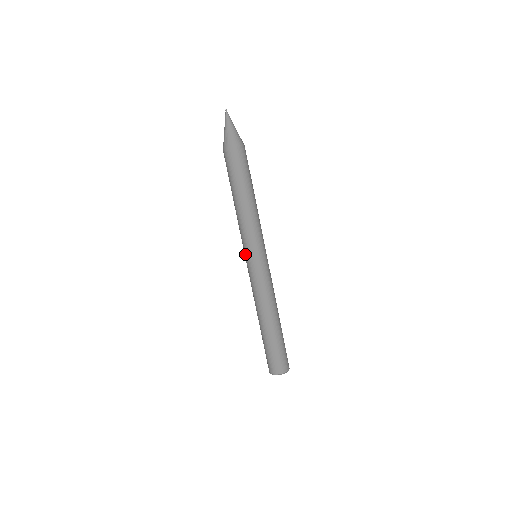
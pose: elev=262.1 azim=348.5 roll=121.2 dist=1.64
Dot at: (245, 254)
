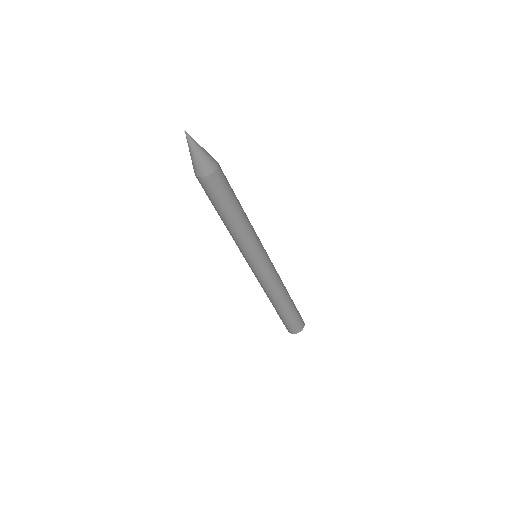
Dot at: (246, 260)
